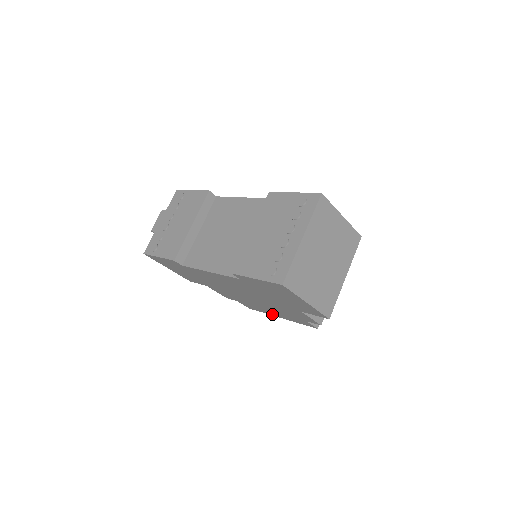
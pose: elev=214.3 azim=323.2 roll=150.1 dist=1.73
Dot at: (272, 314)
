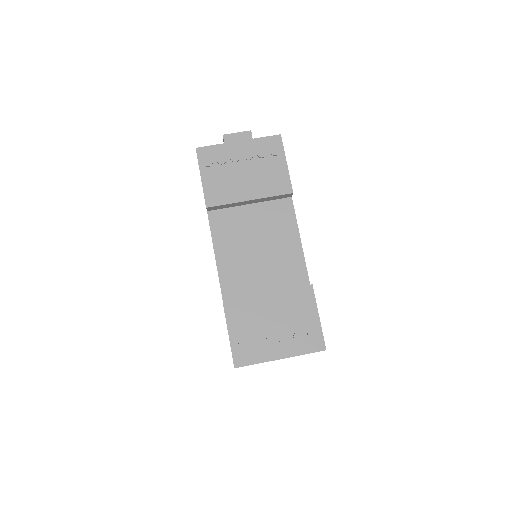
Dot at: occluded
